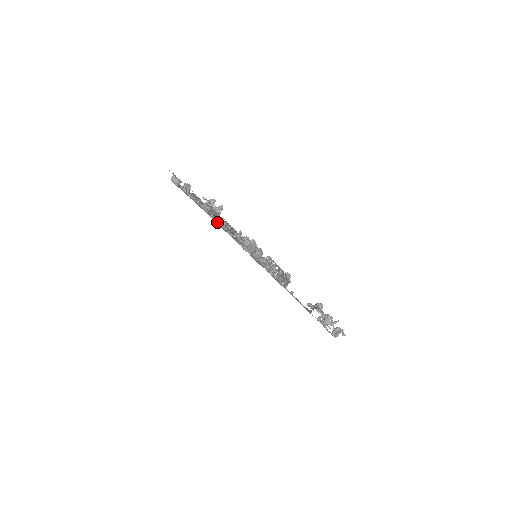
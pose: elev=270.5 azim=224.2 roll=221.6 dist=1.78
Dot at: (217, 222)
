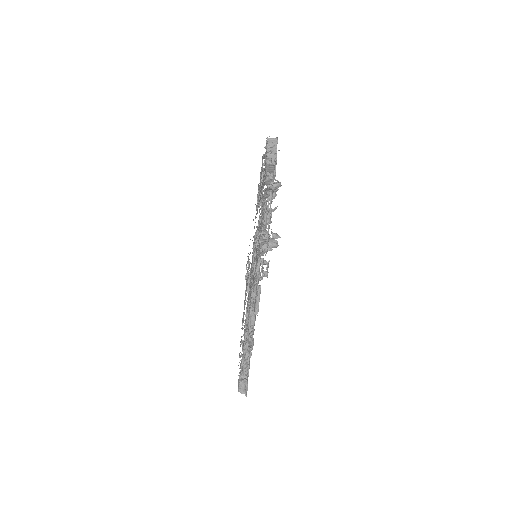
Dot at: (248, 328)
